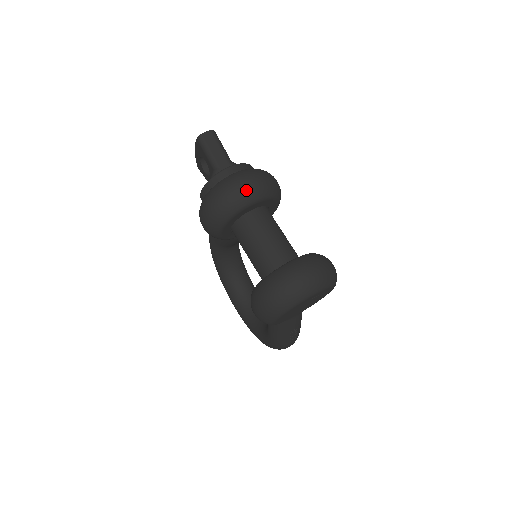
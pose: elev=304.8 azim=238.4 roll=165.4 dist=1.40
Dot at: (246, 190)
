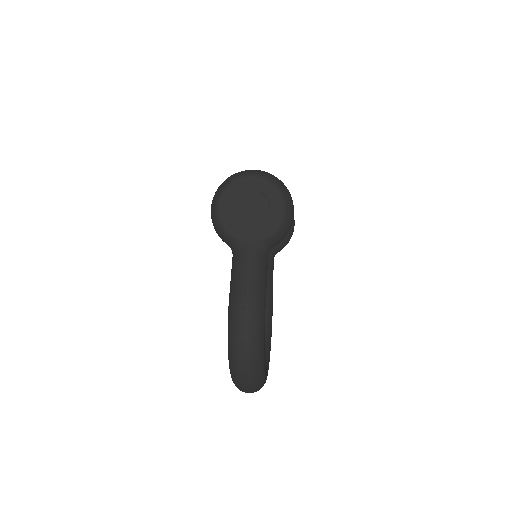
Dot at: occluded
